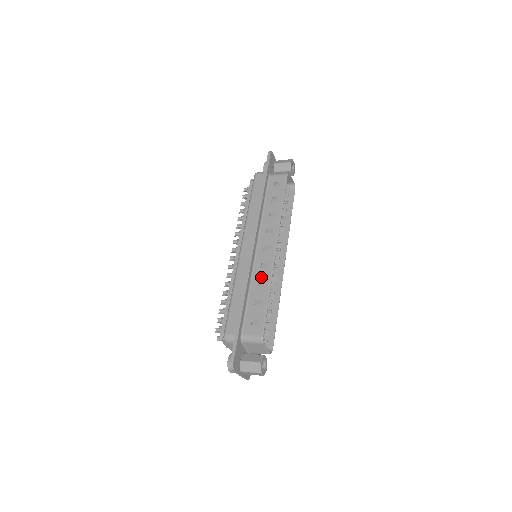
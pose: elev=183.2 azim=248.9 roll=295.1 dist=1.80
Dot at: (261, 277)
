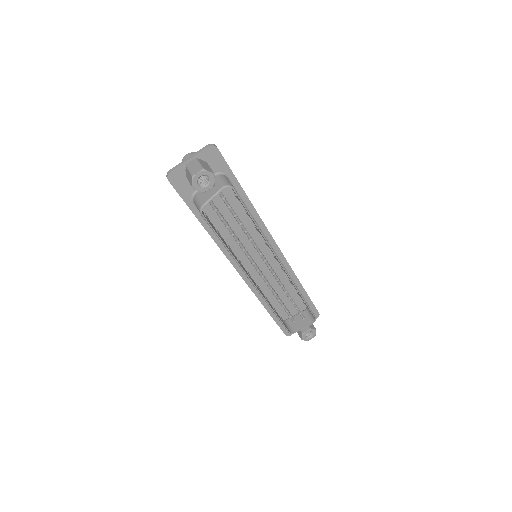
Dot at: occluded
